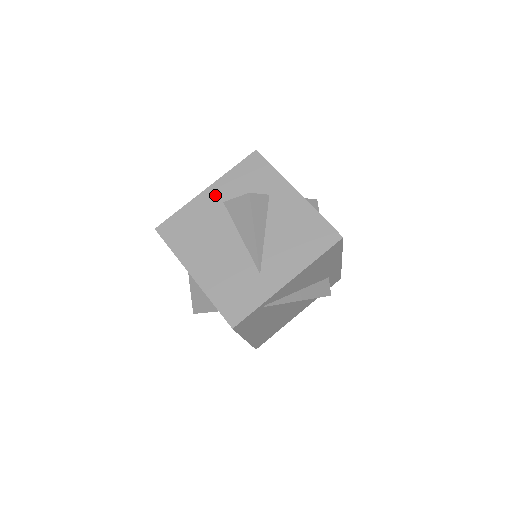
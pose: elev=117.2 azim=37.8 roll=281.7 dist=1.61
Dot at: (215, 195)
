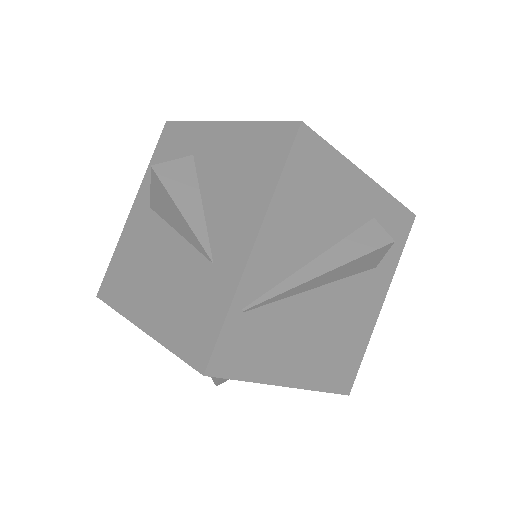
Dot at: (141, 207)
